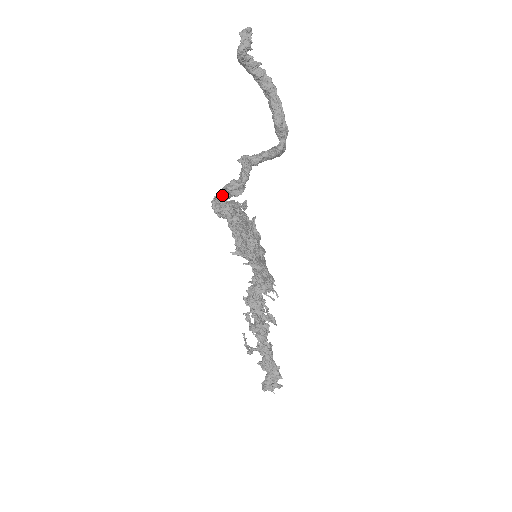
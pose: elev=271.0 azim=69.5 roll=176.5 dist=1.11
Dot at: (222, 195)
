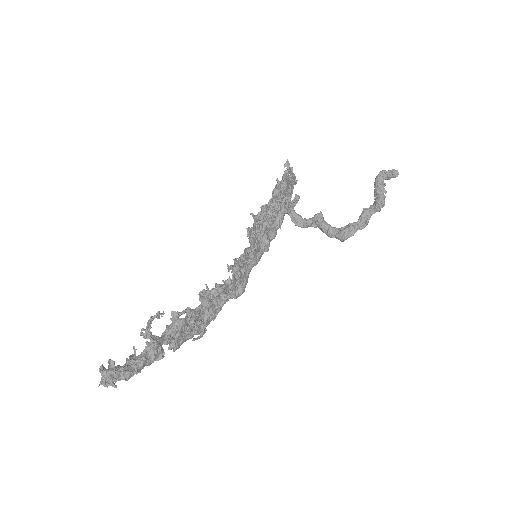
Dot at: occluded
